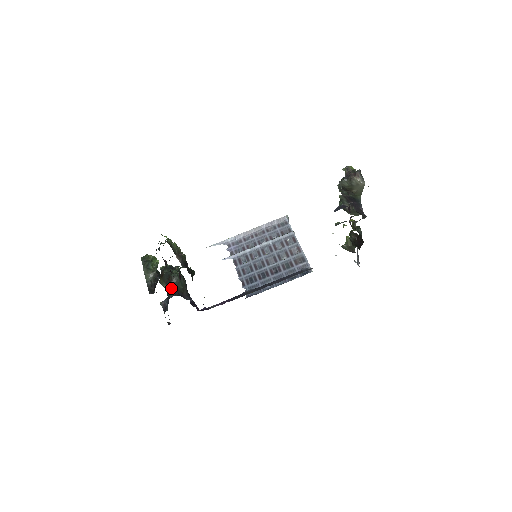
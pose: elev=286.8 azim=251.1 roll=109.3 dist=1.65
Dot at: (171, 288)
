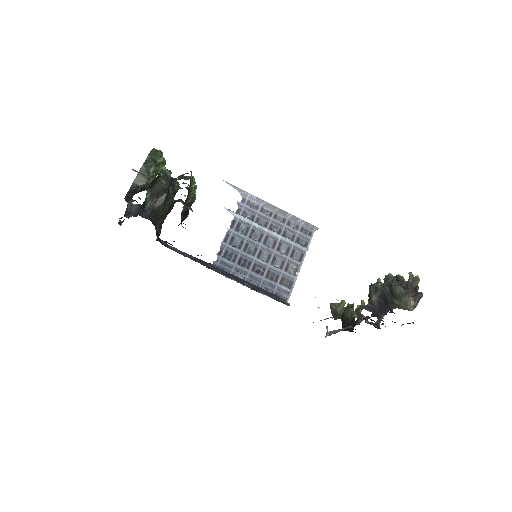
Dot at: (152, 206)
